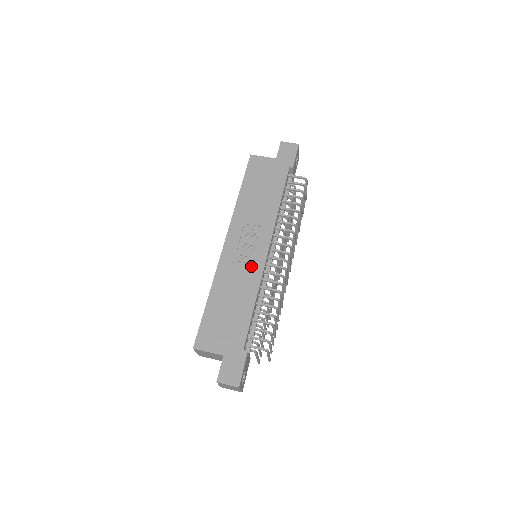
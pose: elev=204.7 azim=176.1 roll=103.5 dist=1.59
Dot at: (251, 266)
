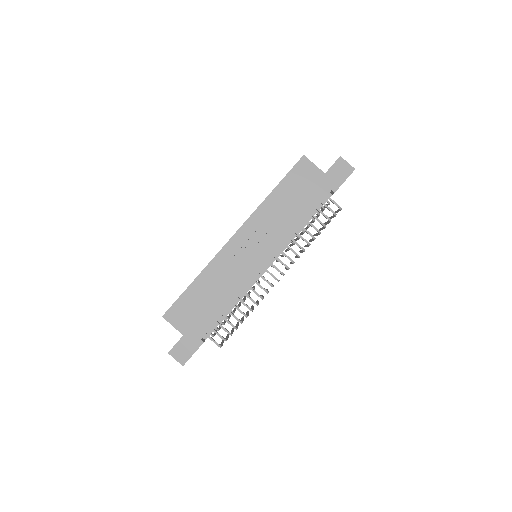
Dot at: (244, 271)
